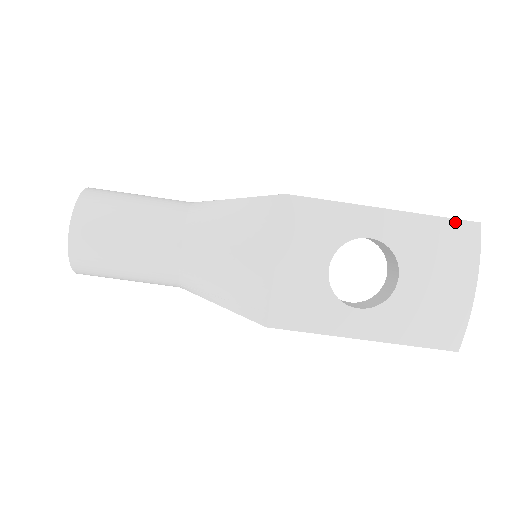
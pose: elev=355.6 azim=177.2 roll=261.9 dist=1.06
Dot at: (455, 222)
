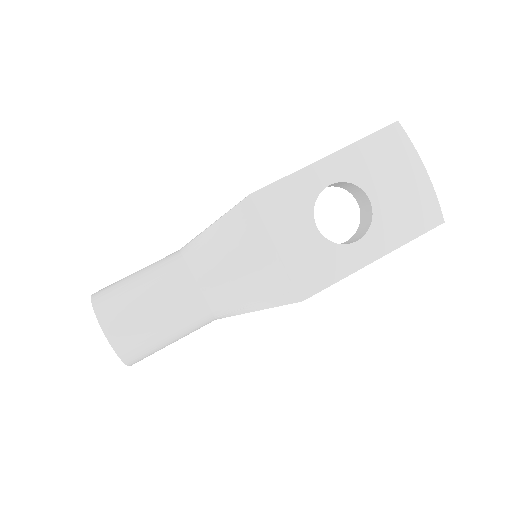
Dot at: (380, 132)
